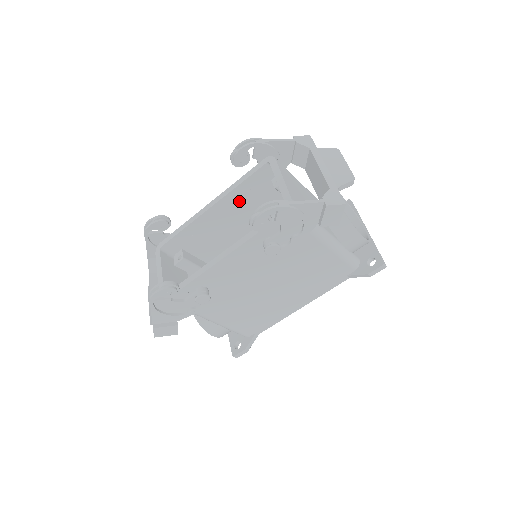
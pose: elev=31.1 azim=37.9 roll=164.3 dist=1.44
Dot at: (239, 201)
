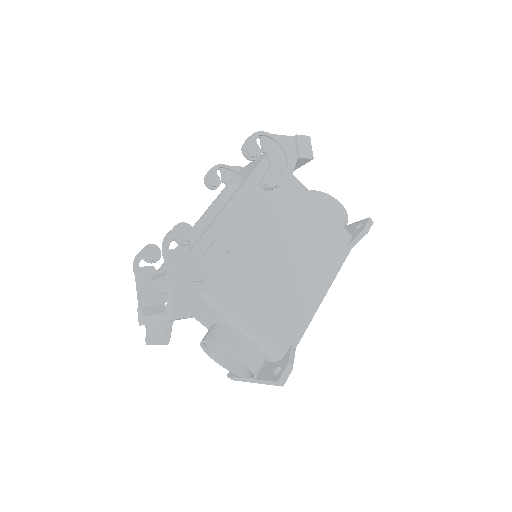
Dot at: occluded
